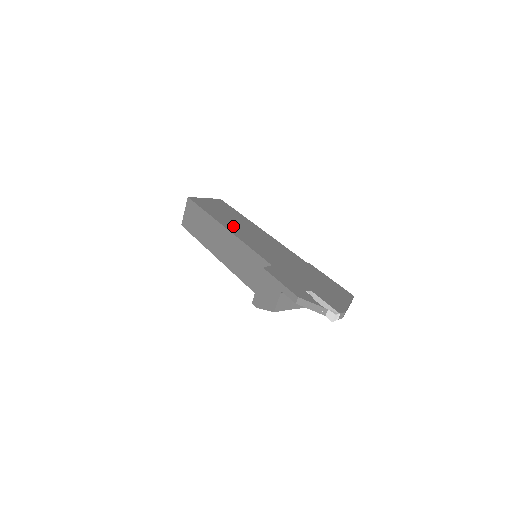
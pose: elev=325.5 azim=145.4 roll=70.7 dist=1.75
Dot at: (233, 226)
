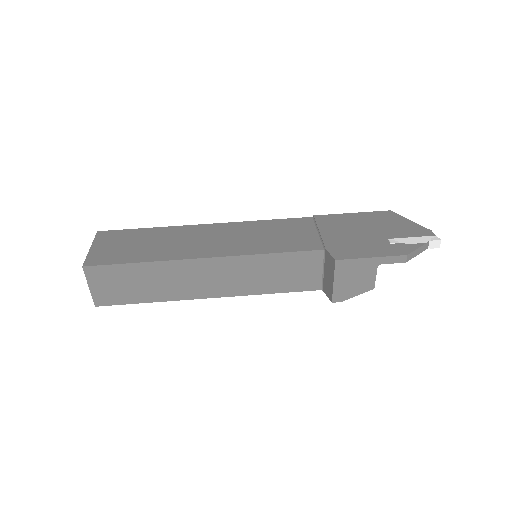
Dot at: (201, 248)
